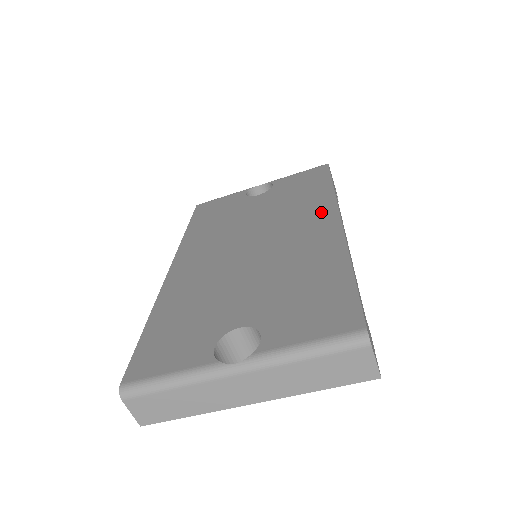
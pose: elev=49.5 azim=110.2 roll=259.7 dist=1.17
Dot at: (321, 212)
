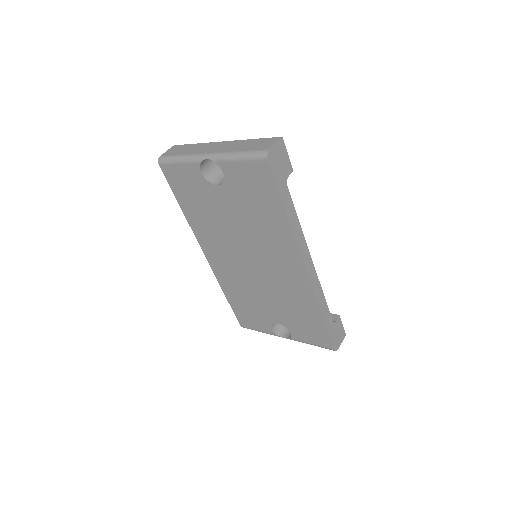
Dot at: (288, 252)
